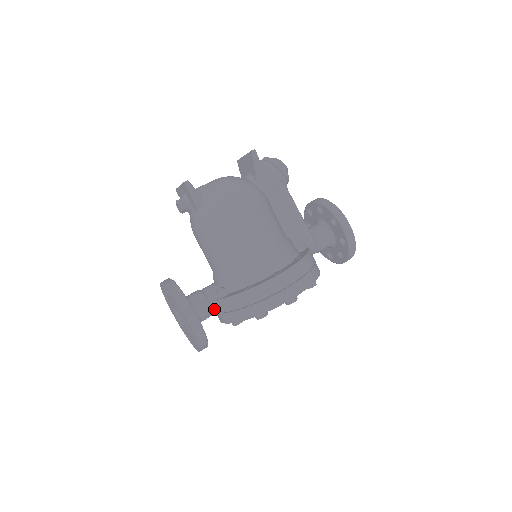
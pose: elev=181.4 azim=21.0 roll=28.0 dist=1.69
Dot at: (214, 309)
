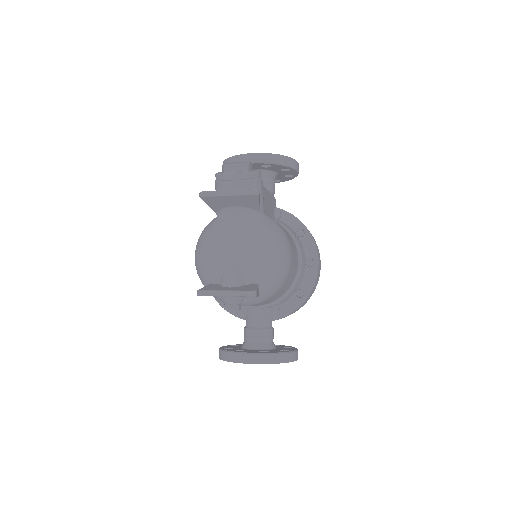
Dot at: occluded
